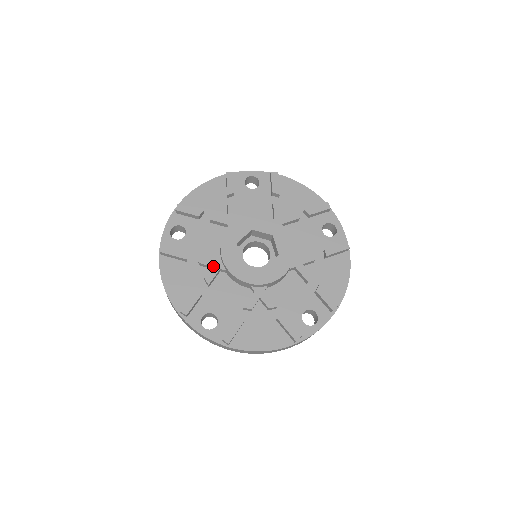
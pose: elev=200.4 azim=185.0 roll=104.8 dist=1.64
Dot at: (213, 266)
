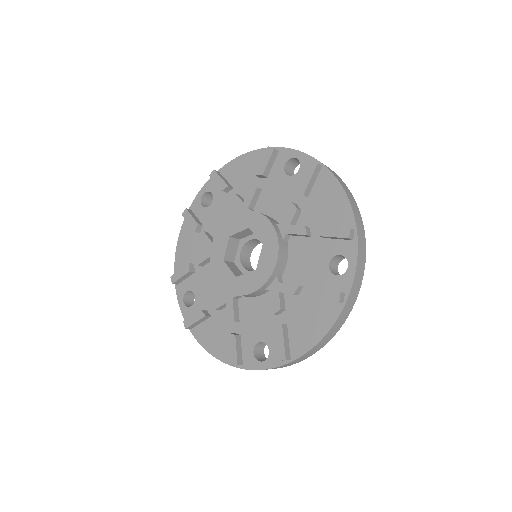
Dot at: (208, 249)
